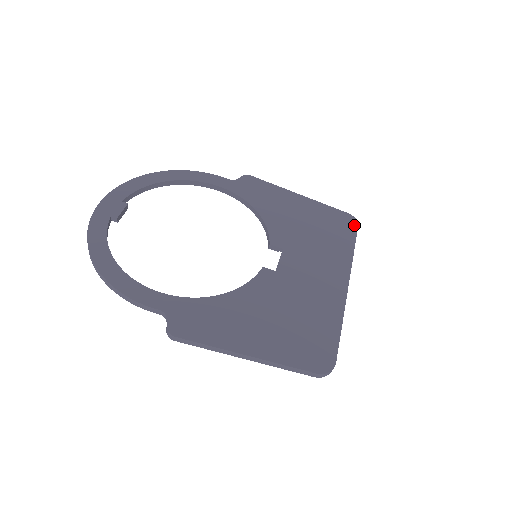
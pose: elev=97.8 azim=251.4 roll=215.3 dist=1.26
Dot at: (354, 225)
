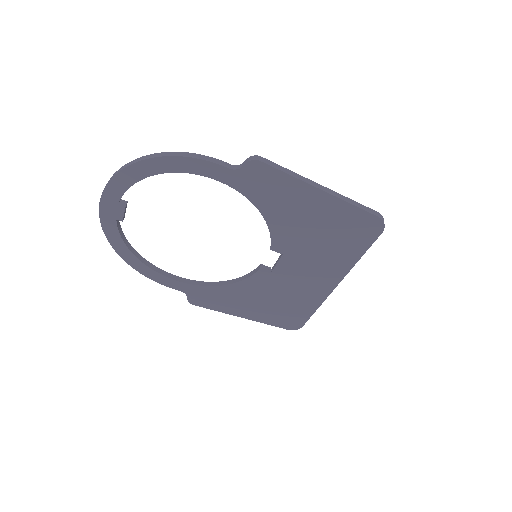
Dot at: (377, 232)
